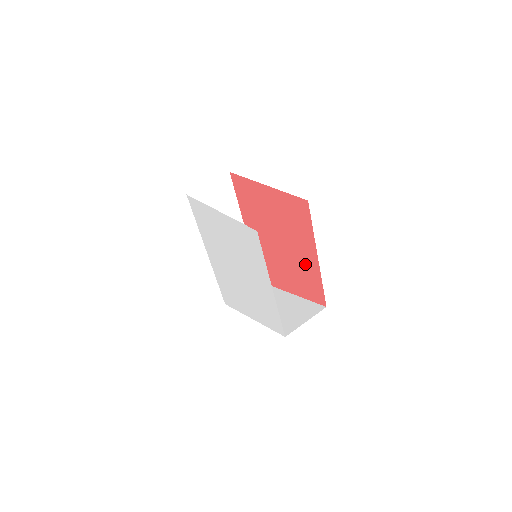
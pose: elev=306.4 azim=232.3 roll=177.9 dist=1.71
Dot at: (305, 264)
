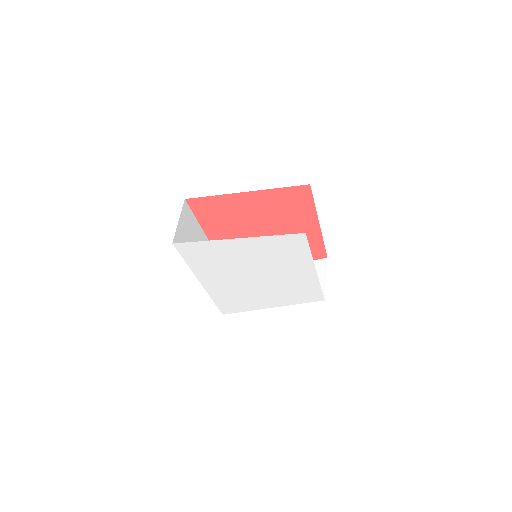
Dot at: occluded
